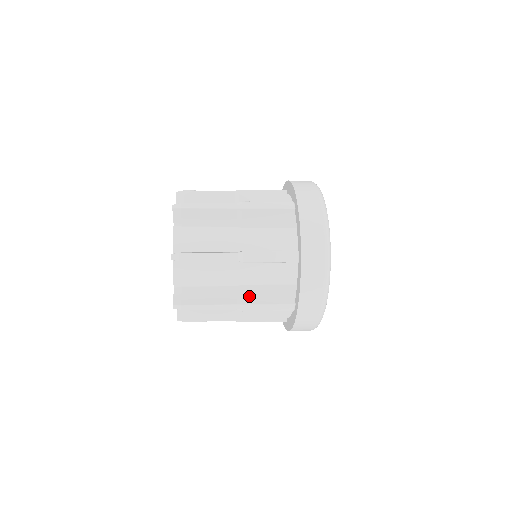
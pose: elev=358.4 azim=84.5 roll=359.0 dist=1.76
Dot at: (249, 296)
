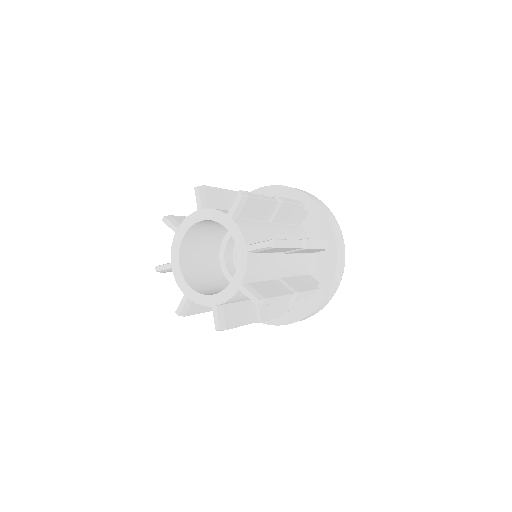
Dot at: (294, 286)
